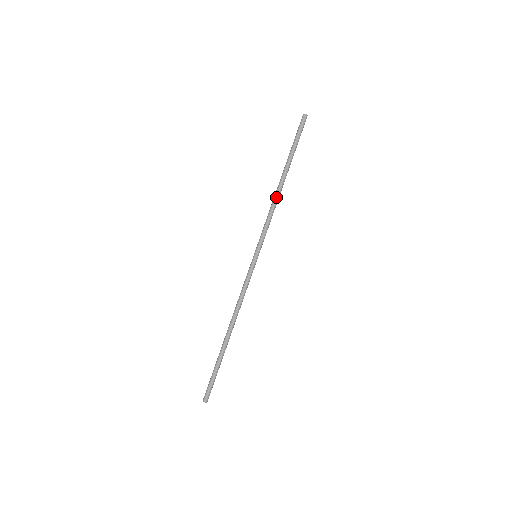
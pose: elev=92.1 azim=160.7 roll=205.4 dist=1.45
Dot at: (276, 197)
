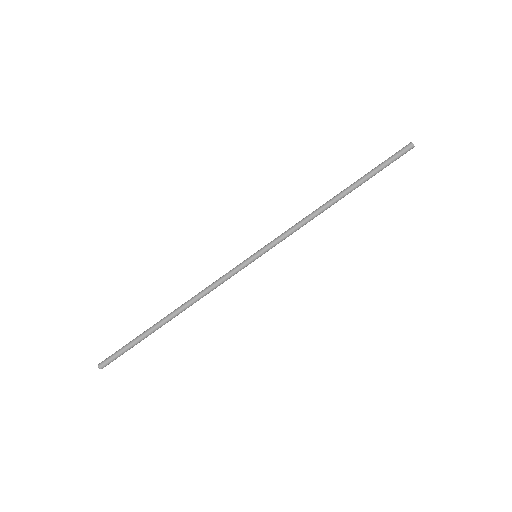
Dot at: (321, 211)
